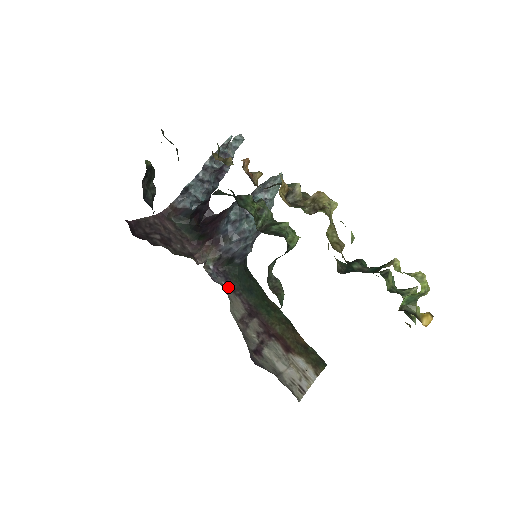
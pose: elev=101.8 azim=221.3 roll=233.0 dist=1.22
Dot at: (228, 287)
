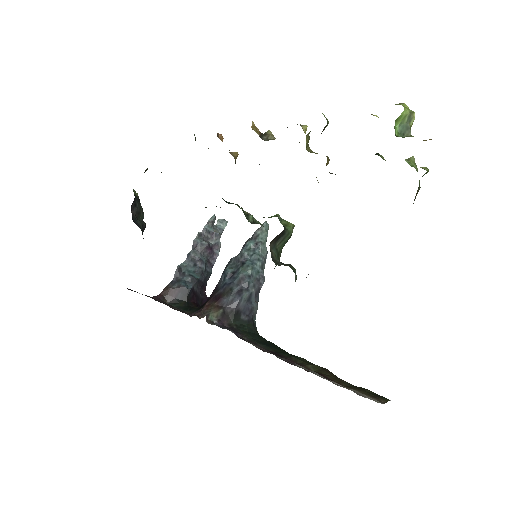
Dot at: occluded
